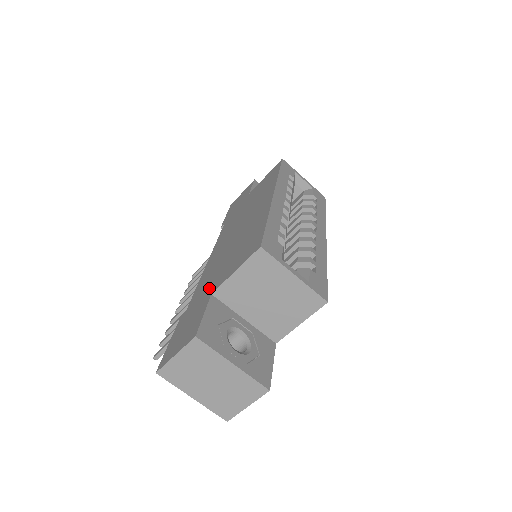
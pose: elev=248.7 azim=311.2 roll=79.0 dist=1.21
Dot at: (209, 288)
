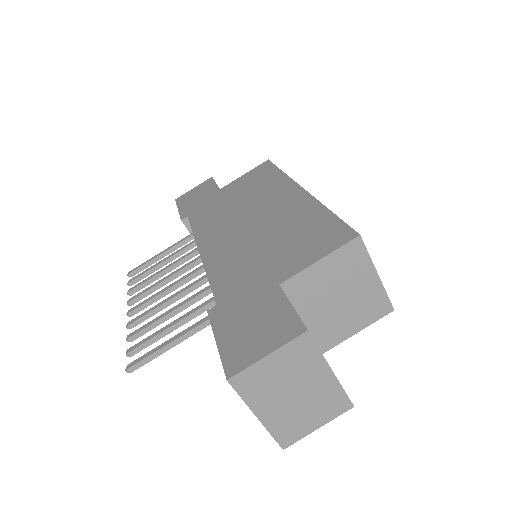
Dot at: (260, 278)
